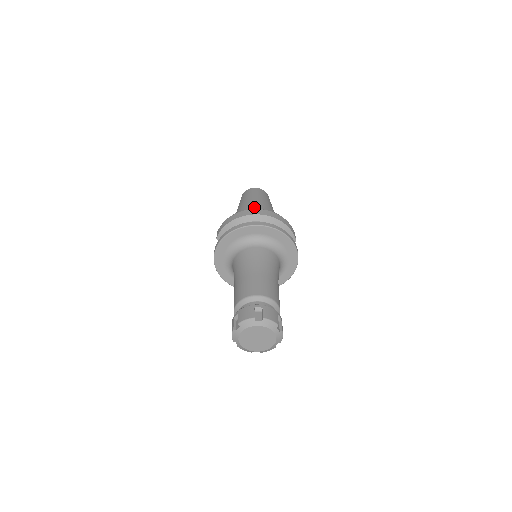
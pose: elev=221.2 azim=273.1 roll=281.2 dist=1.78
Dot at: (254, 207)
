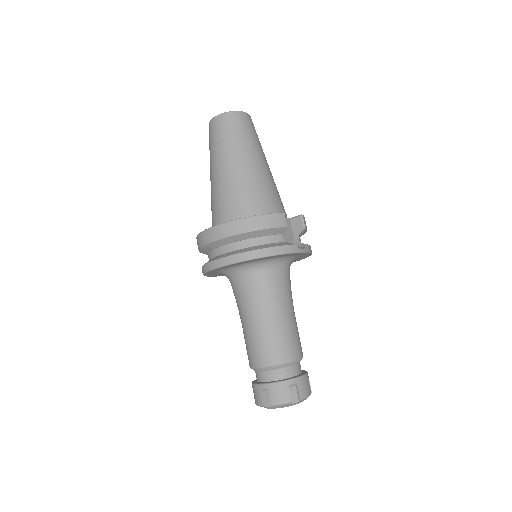
Dot at: (218, 189)
